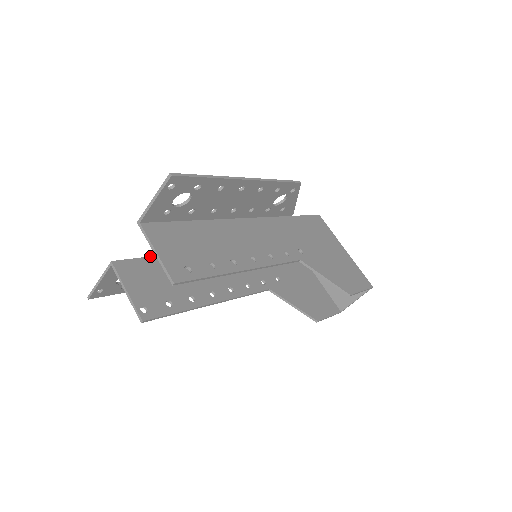
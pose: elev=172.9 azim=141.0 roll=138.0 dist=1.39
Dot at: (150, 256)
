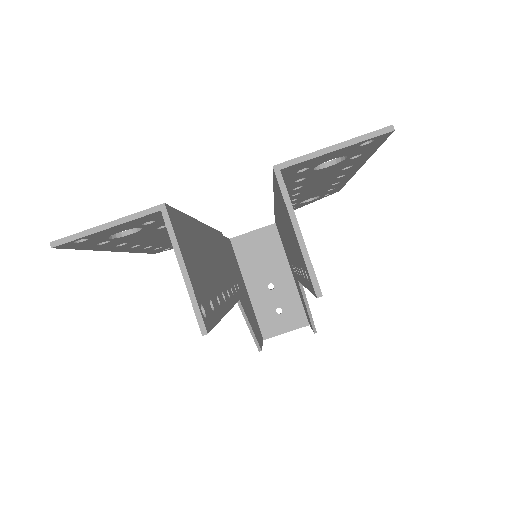
Dot at: occluded
